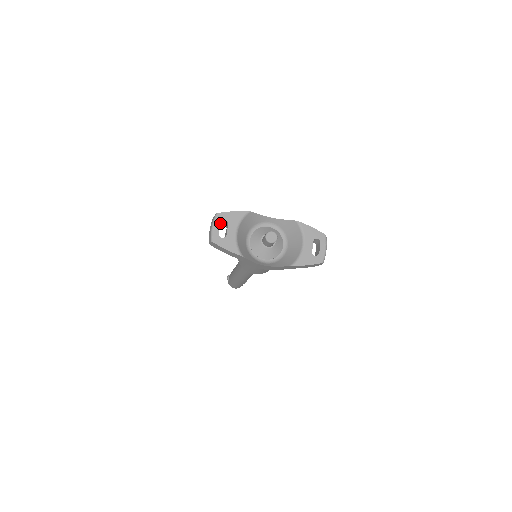
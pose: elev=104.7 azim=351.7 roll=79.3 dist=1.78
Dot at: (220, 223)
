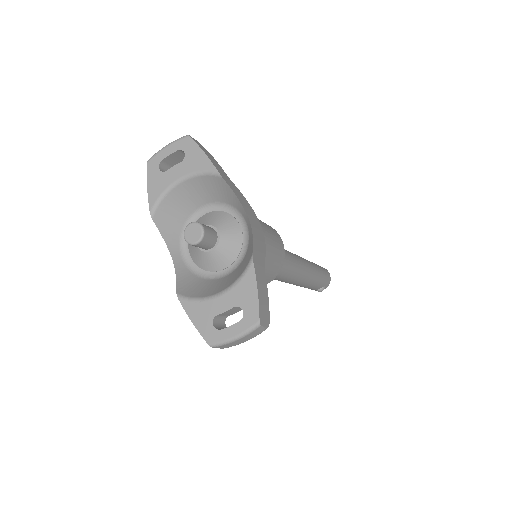
Dot at: (177, 150)
